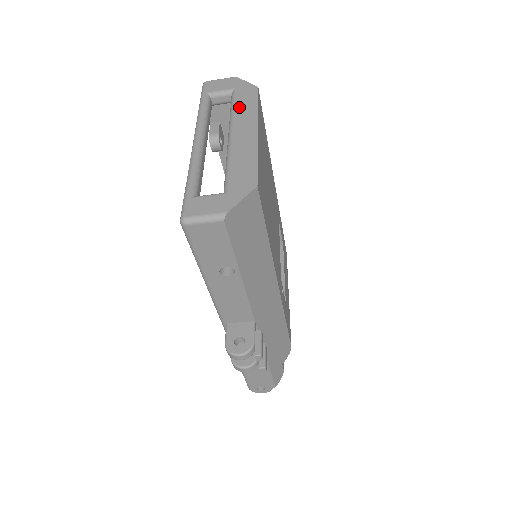
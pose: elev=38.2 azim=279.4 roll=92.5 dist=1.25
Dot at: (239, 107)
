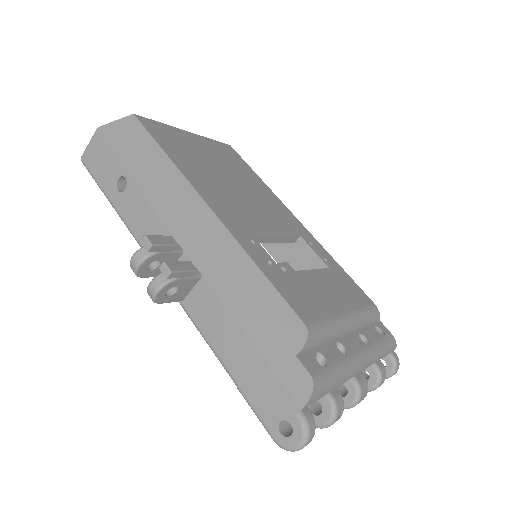
Dot at: occluded
